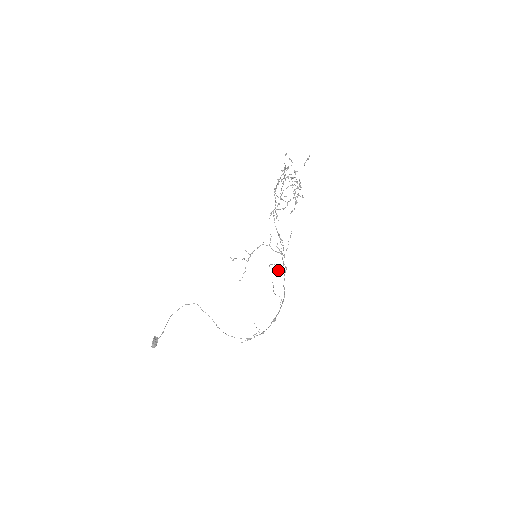
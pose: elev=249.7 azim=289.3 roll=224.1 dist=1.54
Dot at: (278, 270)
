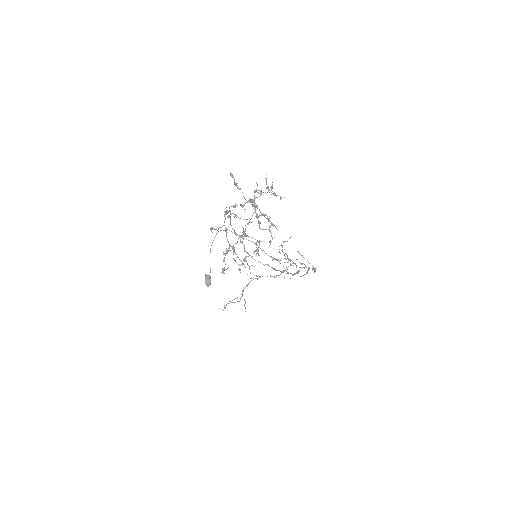
Dot at: (290, 265)
